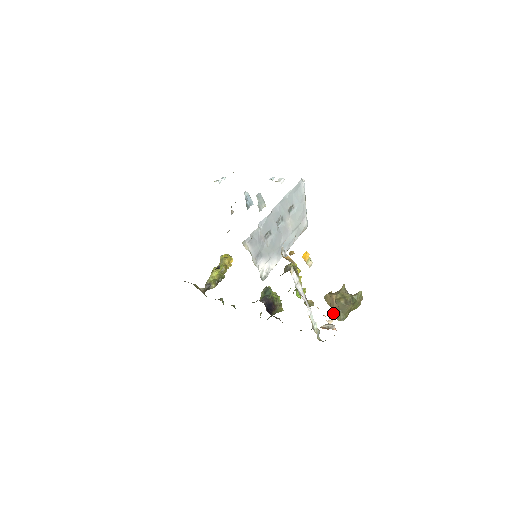
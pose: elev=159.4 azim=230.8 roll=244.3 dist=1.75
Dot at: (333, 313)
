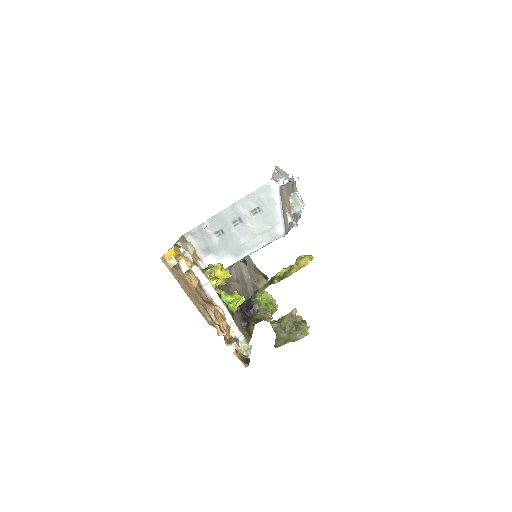
Dot at: occluded
